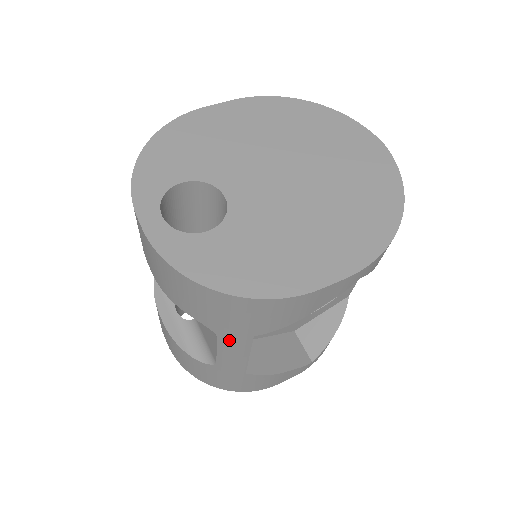
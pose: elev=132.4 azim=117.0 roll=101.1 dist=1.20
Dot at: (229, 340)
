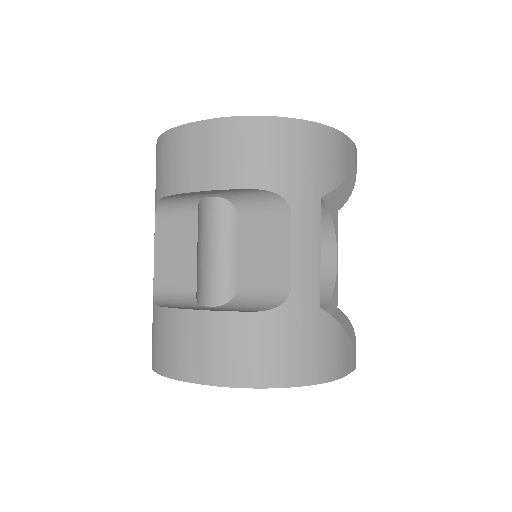
Dot at: (302, 213)
